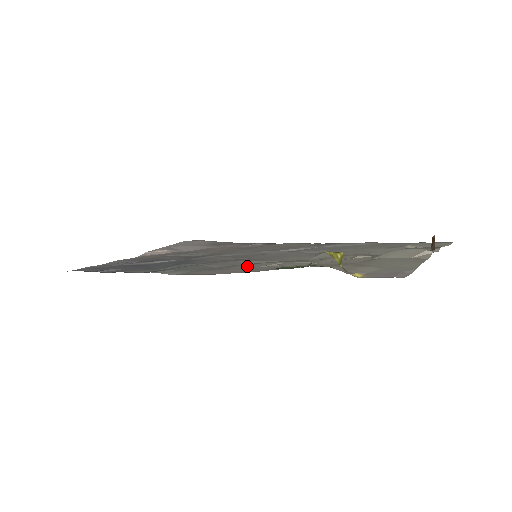
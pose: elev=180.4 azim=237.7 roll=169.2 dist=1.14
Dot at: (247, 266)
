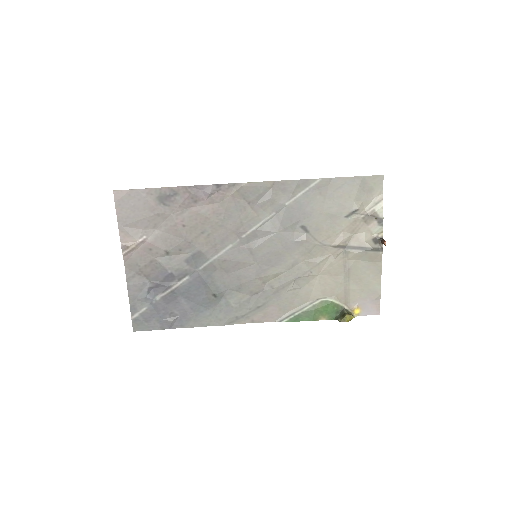
Dot at: (277, 295)
